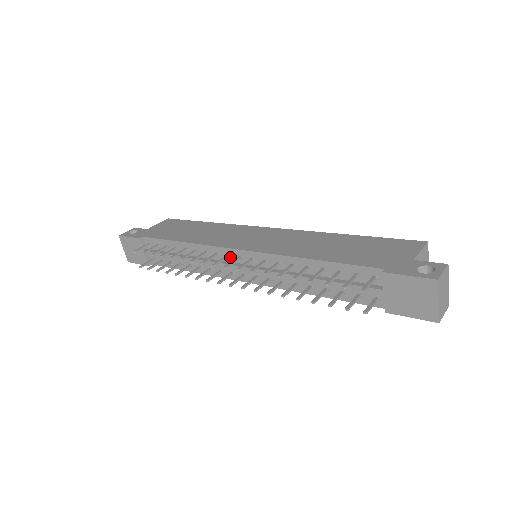
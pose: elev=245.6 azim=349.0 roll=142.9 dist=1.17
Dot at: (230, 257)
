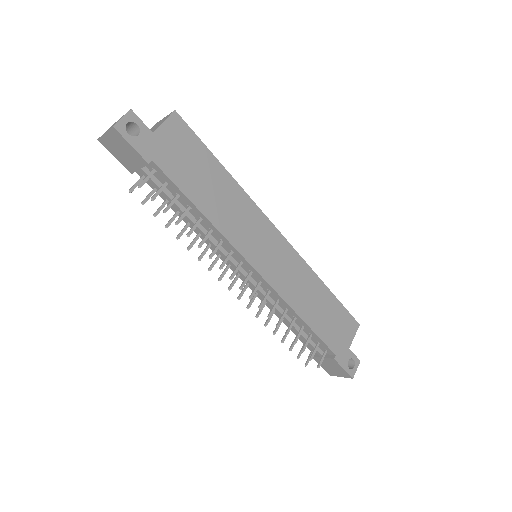
Dot at: (242, 263)
